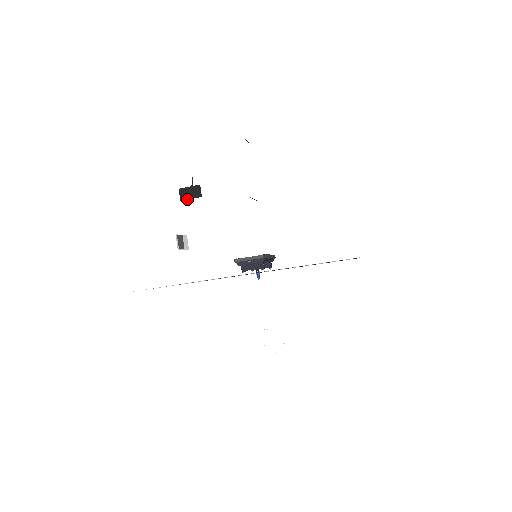
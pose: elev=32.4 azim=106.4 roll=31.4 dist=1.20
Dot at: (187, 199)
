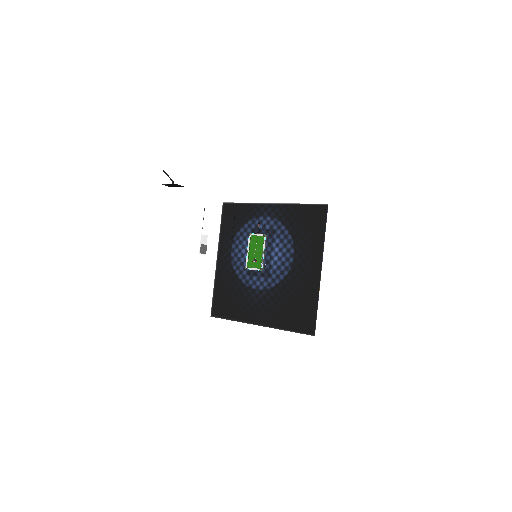
Dot at: occluded
